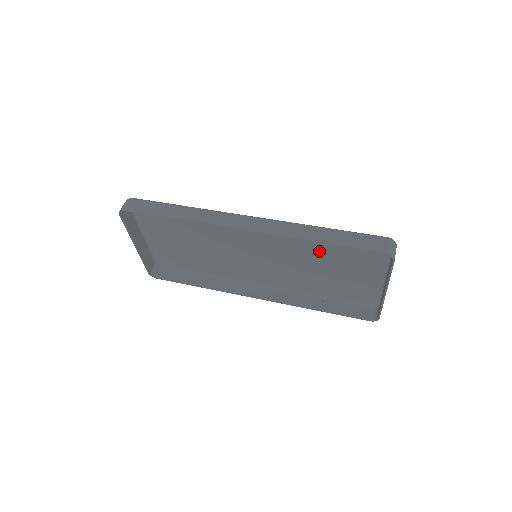
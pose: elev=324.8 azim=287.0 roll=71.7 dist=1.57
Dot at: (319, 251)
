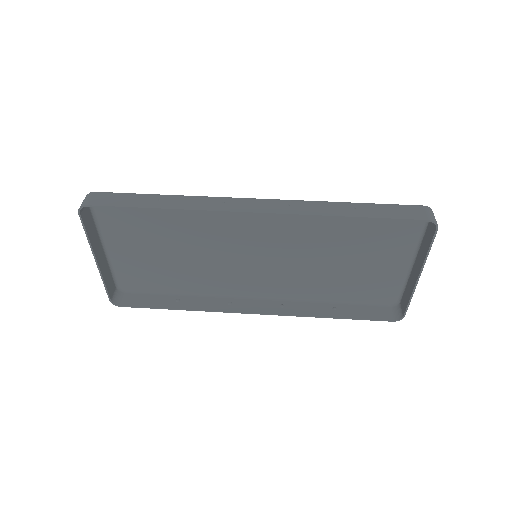
Dot at: (337, 237)
